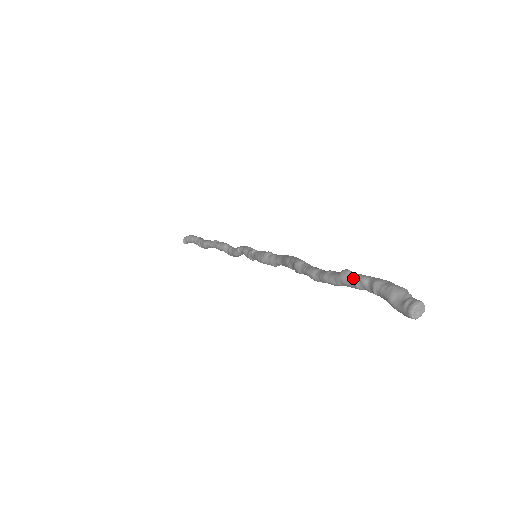
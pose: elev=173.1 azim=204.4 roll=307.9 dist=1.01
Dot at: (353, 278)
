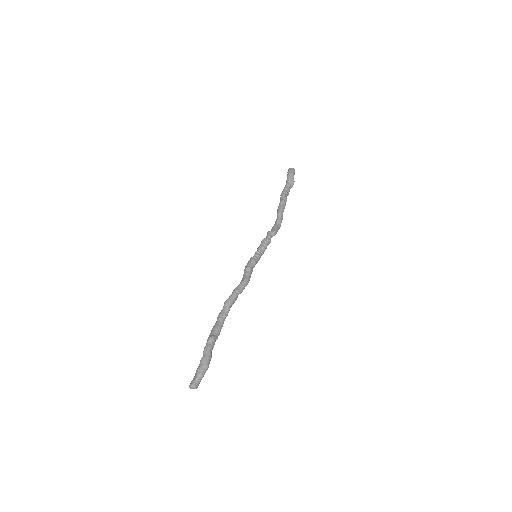
Dot at: (205, 346)
